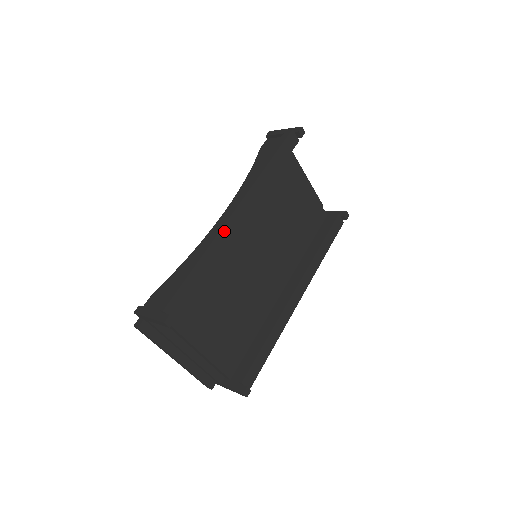
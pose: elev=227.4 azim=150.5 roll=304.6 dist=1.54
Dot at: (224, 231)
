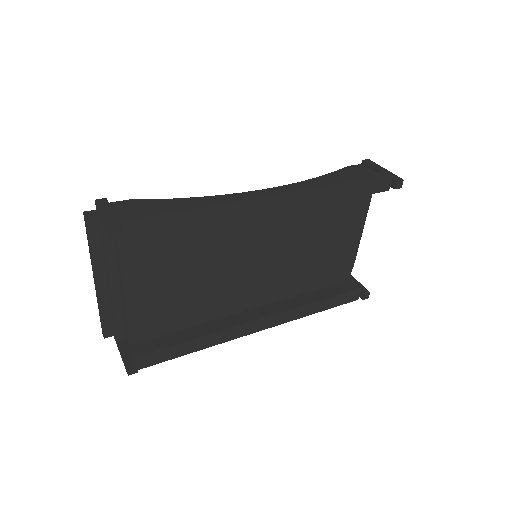
Dot at: (249, 204)
